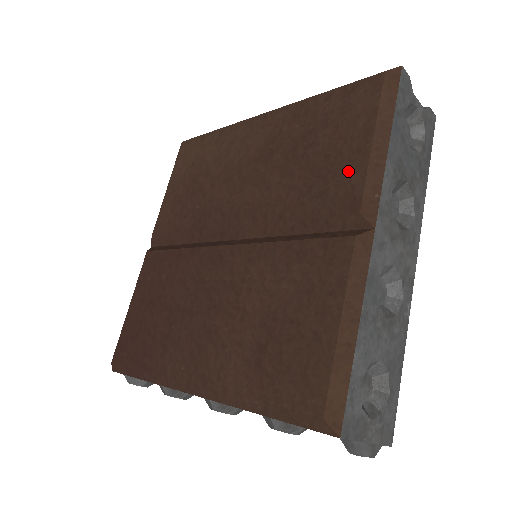
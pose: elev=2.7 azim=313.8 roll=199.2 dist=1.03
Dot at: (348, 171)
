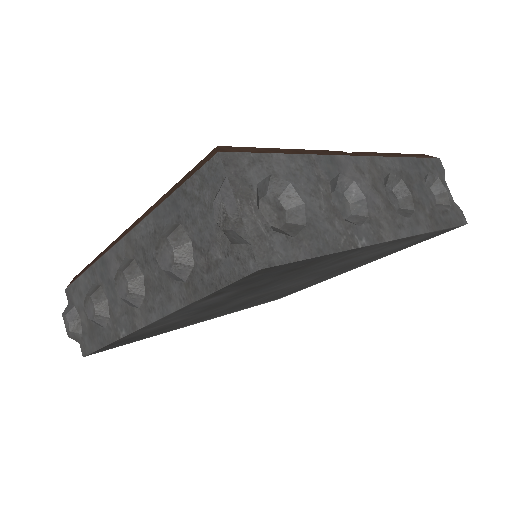
Dot at: occluded
